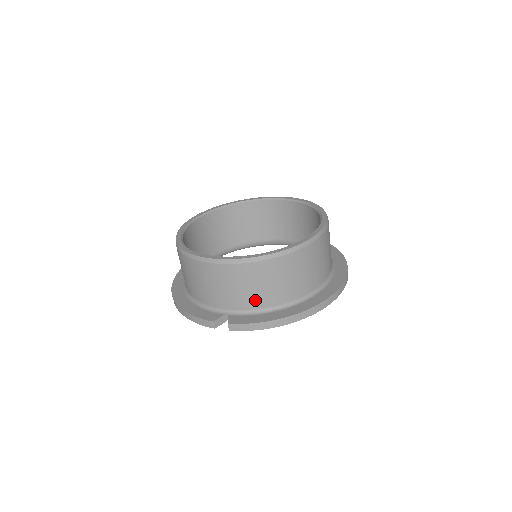
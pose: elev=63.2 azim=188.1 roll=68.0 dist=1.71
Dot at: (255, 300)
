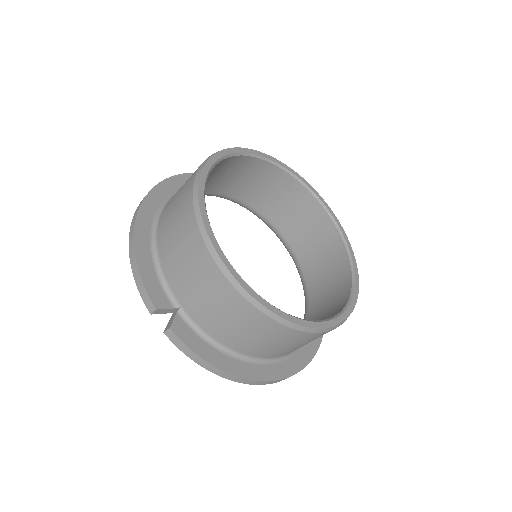
Dot at: (219, 330)
